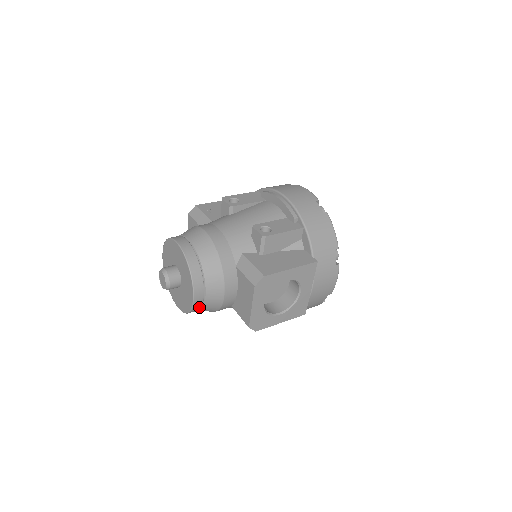
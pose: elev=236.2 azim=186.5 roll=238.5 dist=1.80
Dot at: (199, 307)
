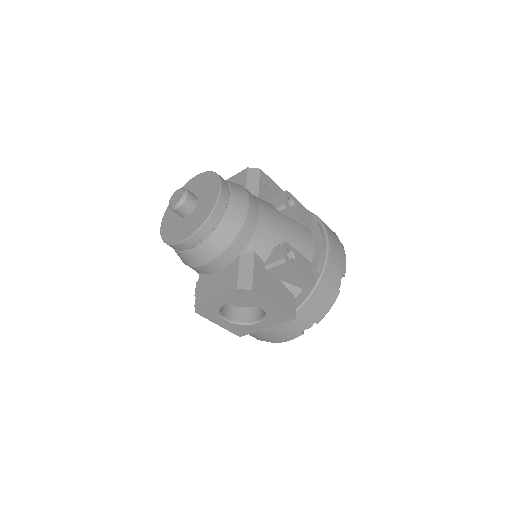
Dot at: (178, 249)
